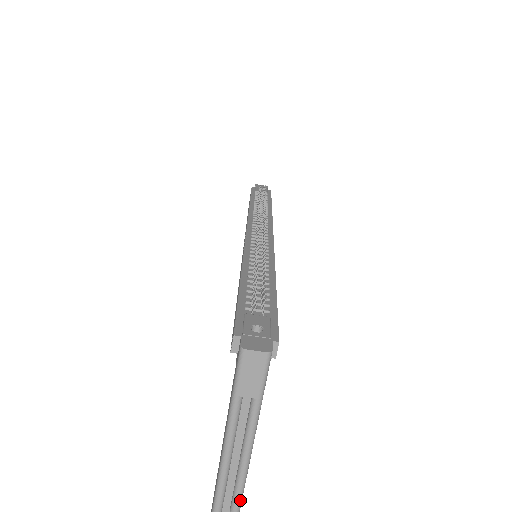
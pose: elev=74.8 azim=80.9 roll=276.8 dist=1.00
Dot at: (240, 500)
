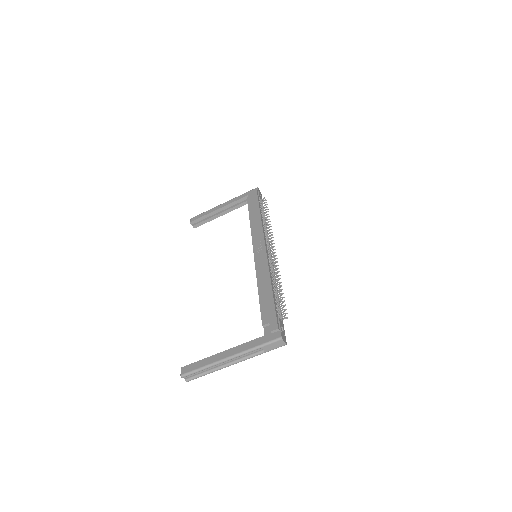
Dot at: occluded
